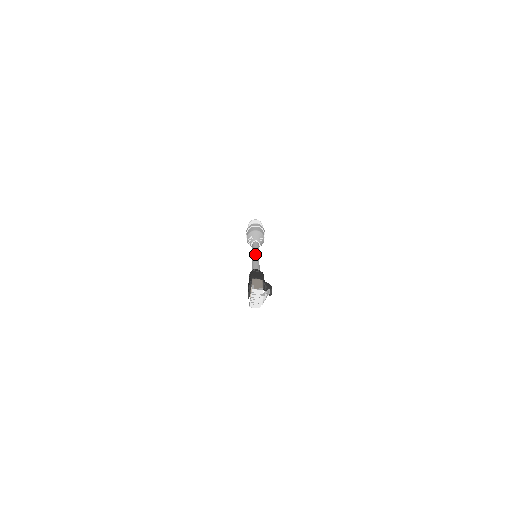
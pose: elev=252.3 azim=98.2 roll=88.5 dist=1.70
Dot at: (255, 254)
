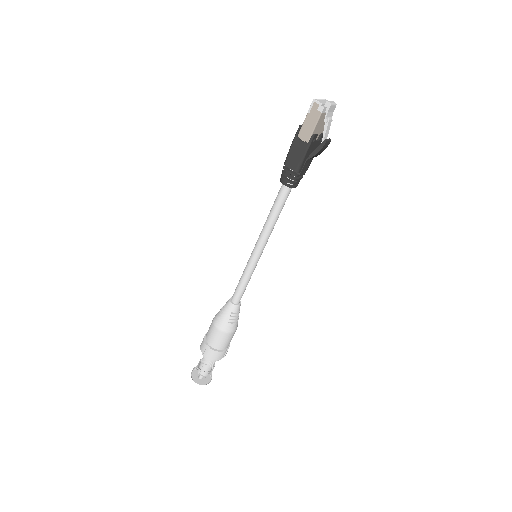
Dot at: occluded
